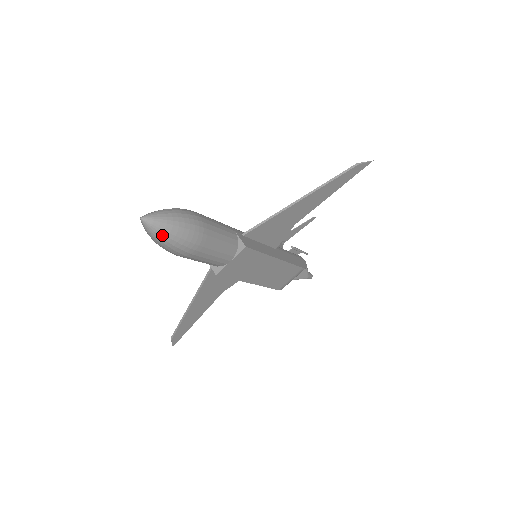
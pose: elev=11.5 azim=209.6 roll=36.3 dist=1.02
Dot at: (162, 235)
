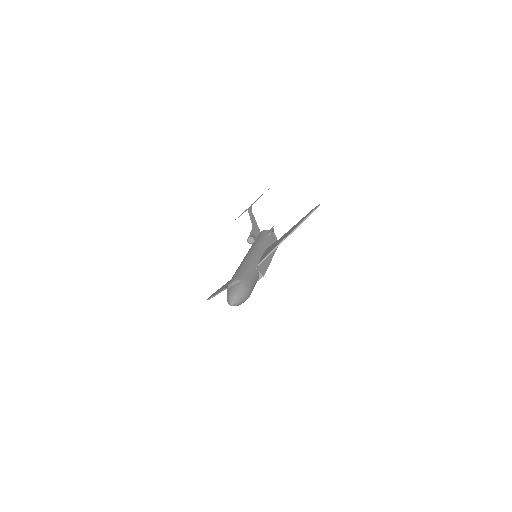
Dot at: (238, 305)
